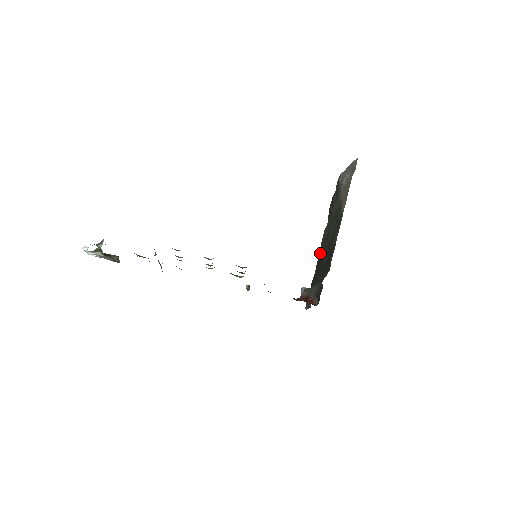
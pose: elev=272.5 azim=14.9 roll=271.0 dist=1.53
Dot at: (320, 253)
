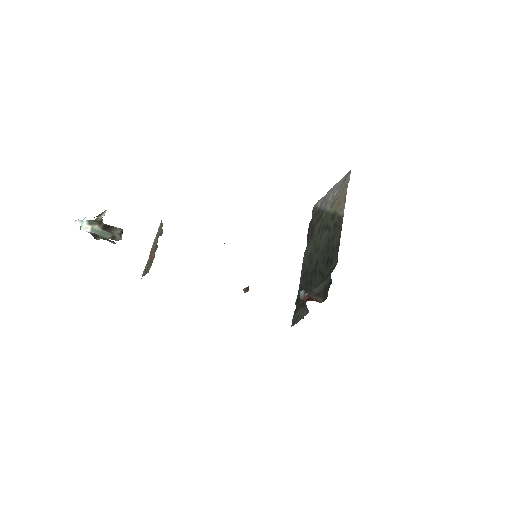
Dot at: (305, 270)
